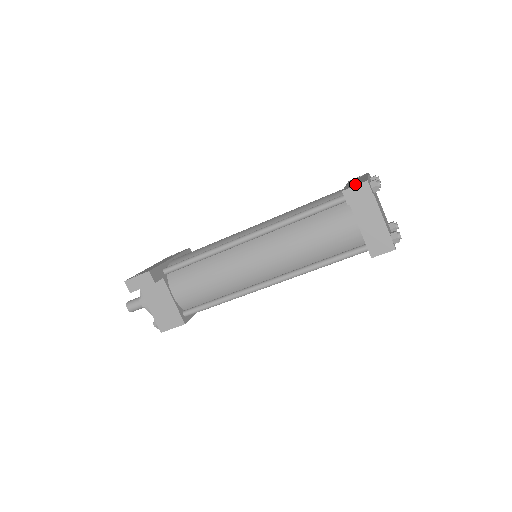
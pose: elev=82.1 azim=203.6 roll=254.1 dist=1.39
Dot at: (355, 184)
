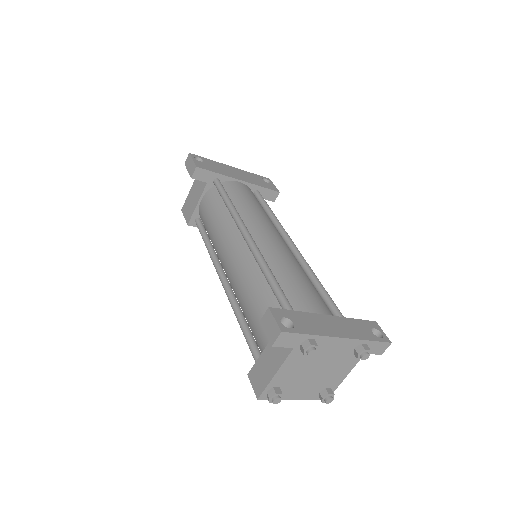
Dot at: (292, 321)
